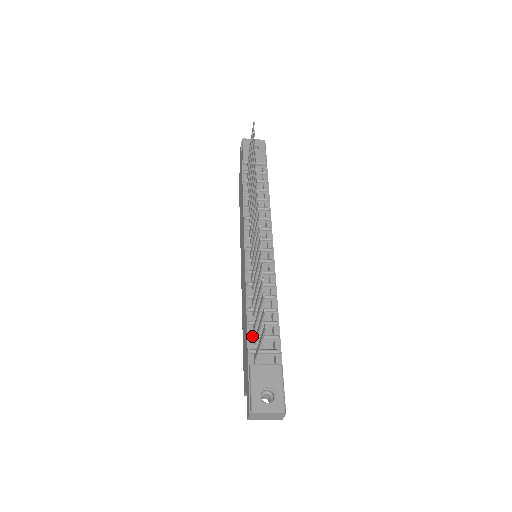
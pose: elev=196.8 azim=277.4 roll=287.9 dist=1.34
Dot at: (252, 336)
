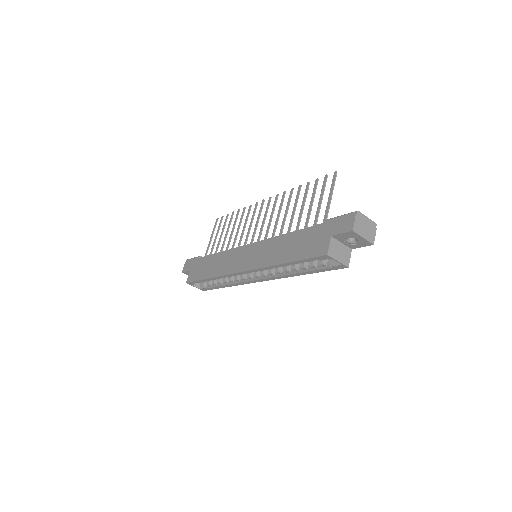
Dot at: occluded
